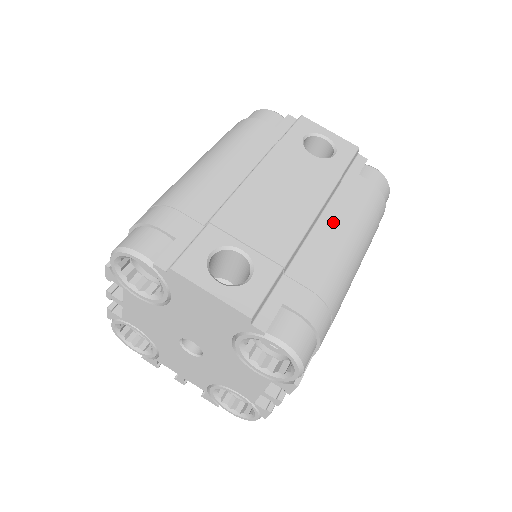
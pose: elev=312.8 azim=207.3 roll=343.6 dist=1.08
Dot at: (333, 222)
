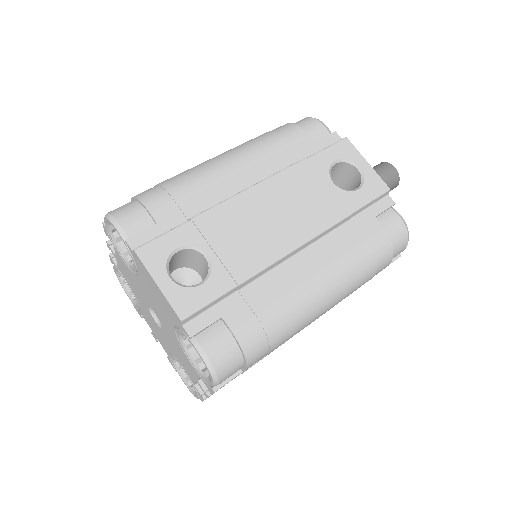
Dot at: (317, 257)
